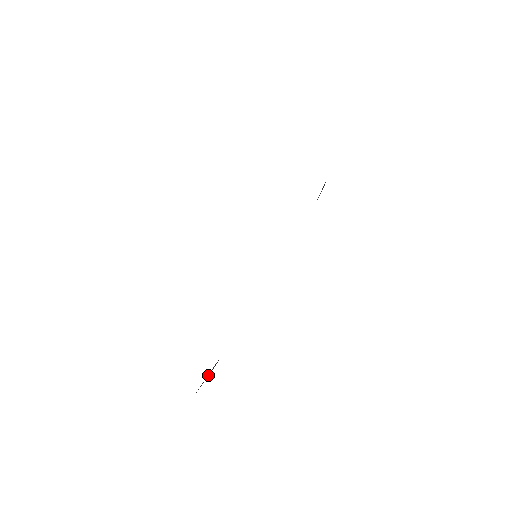
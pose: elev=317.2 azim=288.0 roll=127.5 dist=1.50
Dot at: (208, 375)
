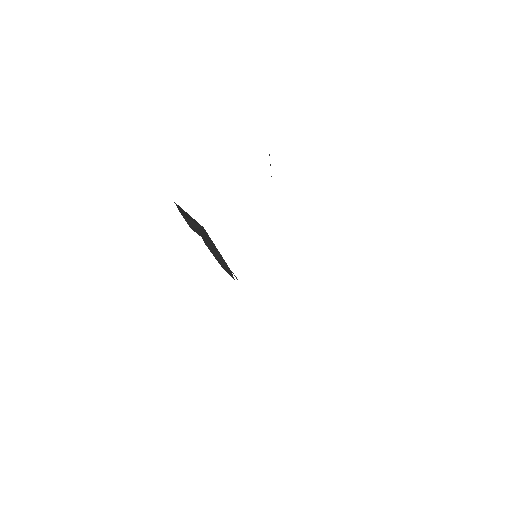
Dot at: occluded
